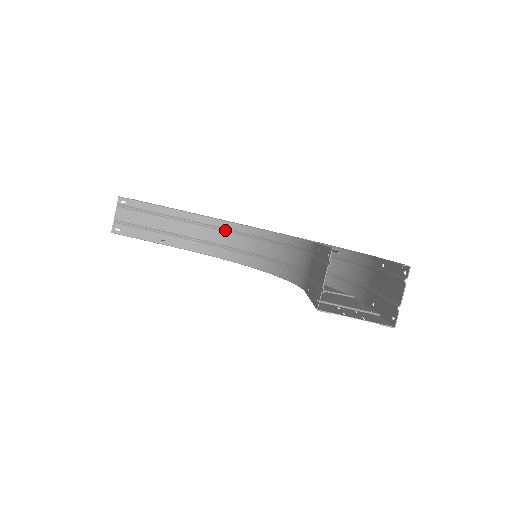
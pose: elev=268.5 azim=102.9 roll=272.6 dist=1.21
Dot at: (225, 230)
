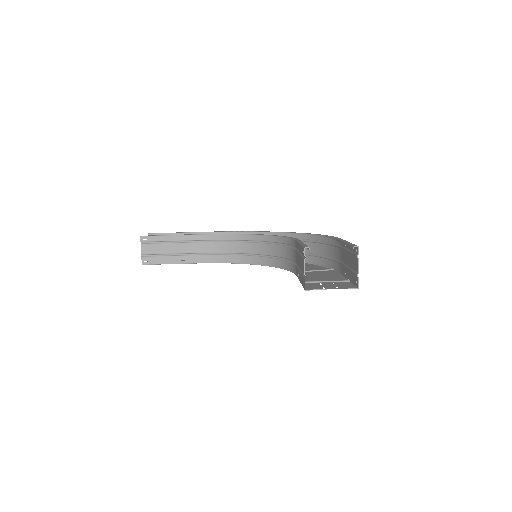
Dot at: (228, 241)
